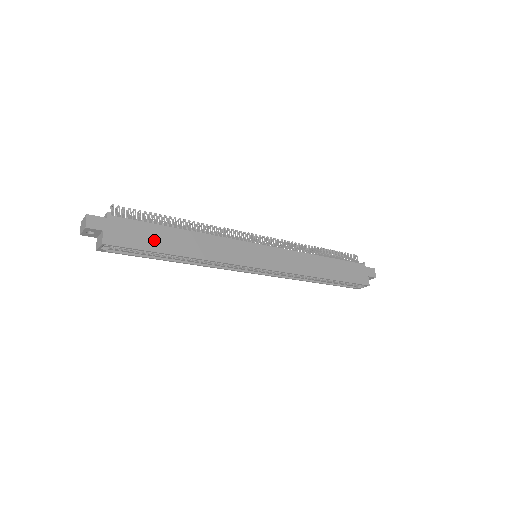
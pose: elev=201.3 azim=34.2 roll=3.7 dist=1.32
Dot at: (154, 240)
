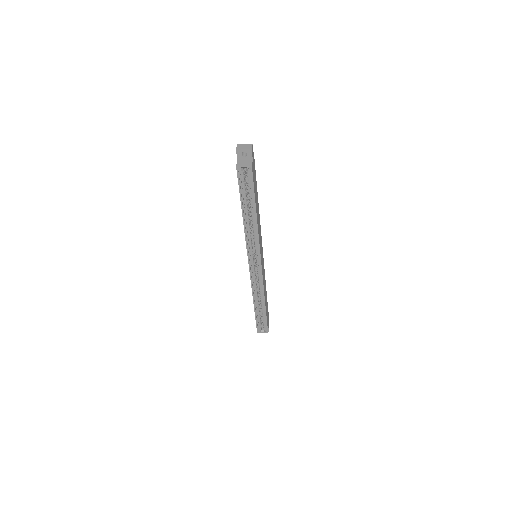
Dot at: occluded
